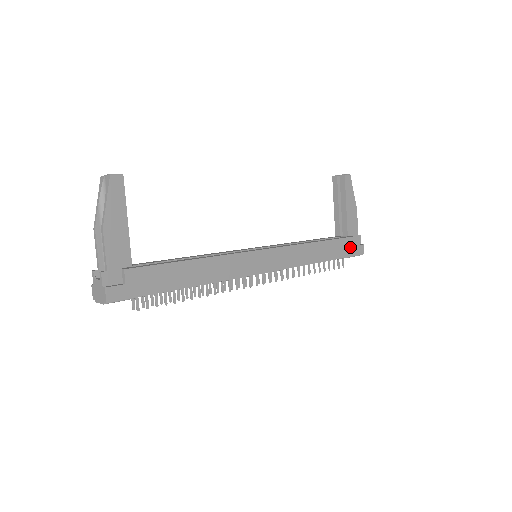
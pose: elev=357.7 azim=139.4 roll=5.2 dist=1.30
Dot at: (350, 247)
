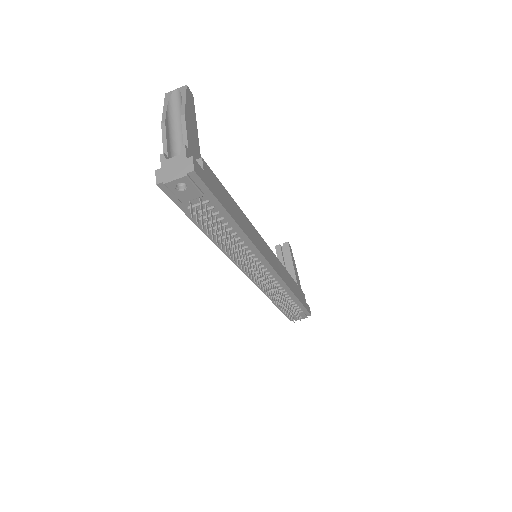
Dot at: (304, 300)
